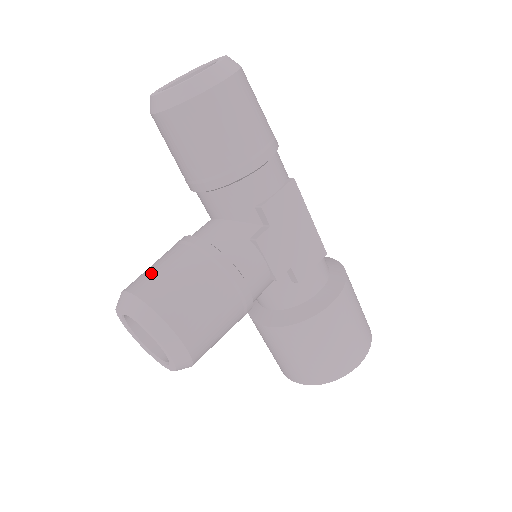
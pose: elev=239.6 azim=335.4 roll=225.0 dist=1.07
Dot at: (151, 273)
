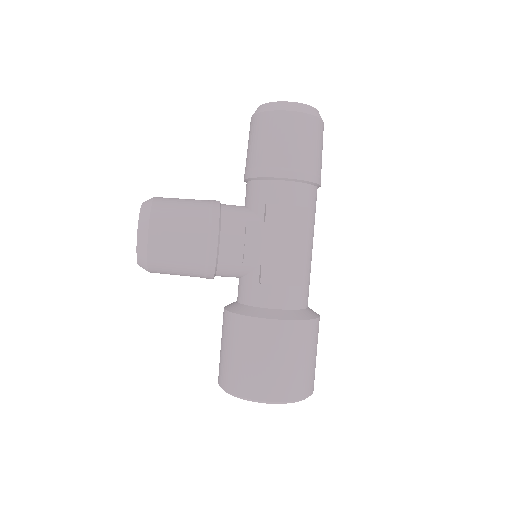
Dot at: (176, 198)
